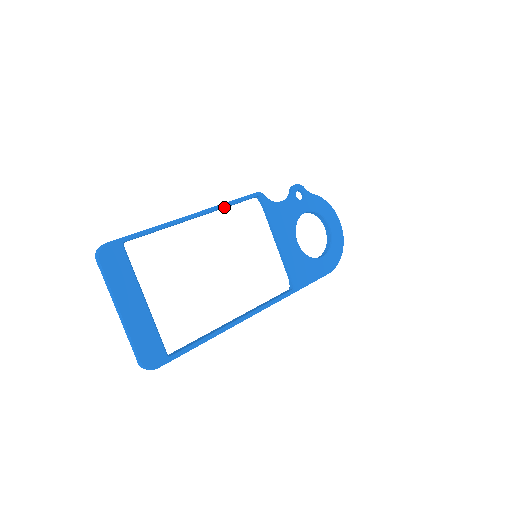
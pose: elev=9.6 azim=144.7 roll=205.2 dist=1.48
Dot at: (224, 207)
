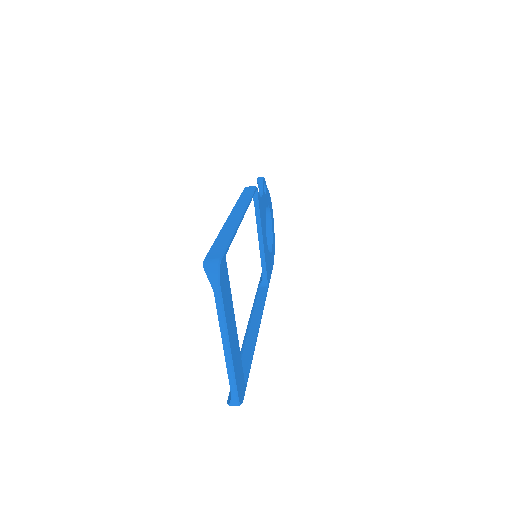
Dot at: (249, 204)
